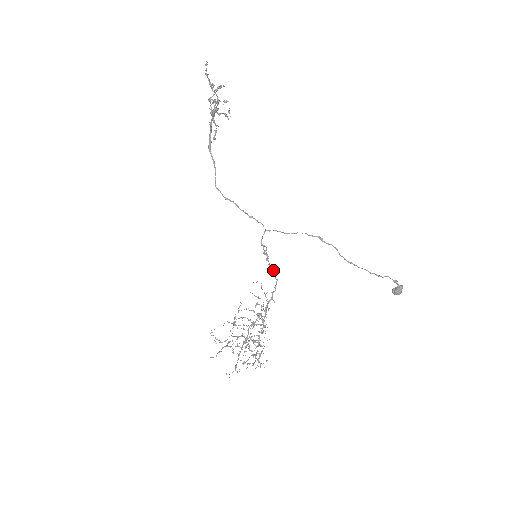
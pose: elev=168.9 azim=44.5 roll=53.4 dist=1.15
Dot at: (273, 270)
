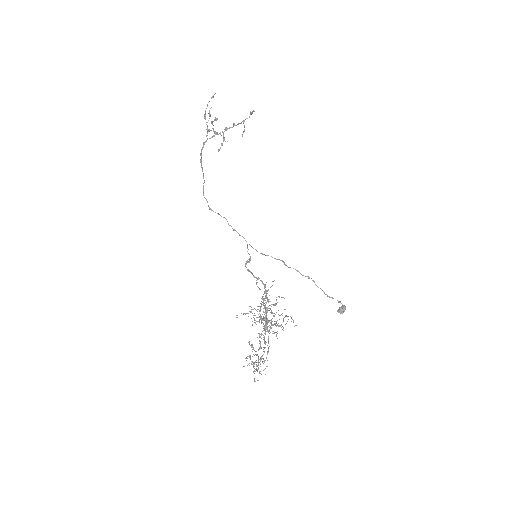
Dot at: (258, 279)
